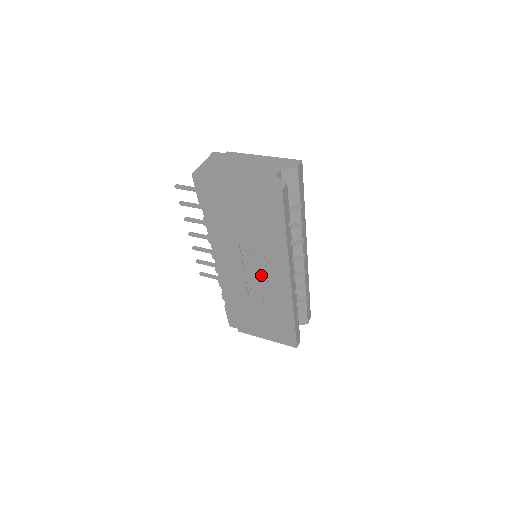
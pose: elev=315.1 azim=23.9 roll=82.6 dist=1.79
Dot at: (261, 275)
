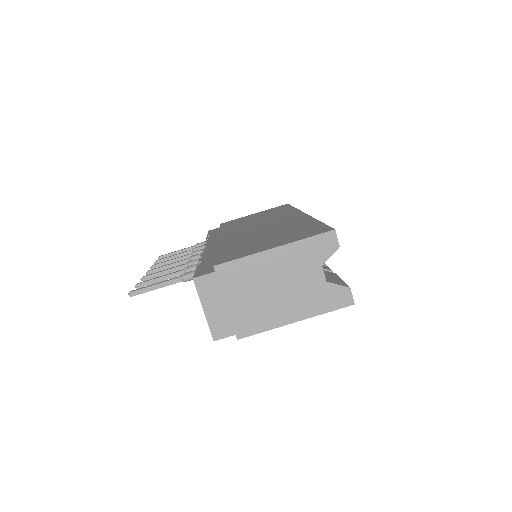
Dot at: occluded
